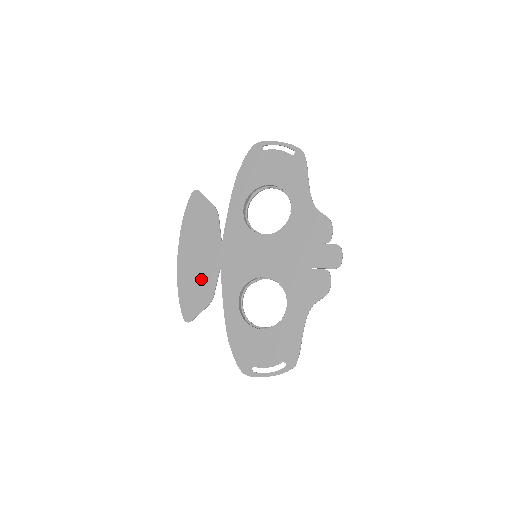
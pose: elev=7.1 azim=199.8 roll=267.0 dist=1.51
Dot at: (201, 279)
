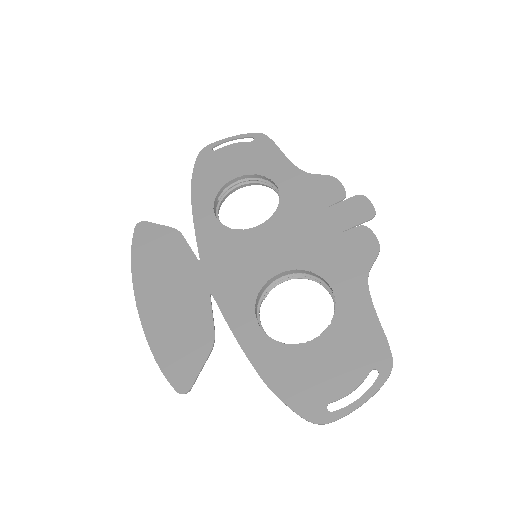
Dot at: (185, 320)
